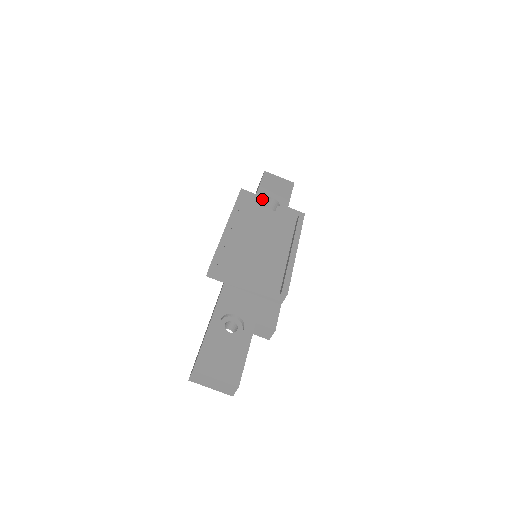
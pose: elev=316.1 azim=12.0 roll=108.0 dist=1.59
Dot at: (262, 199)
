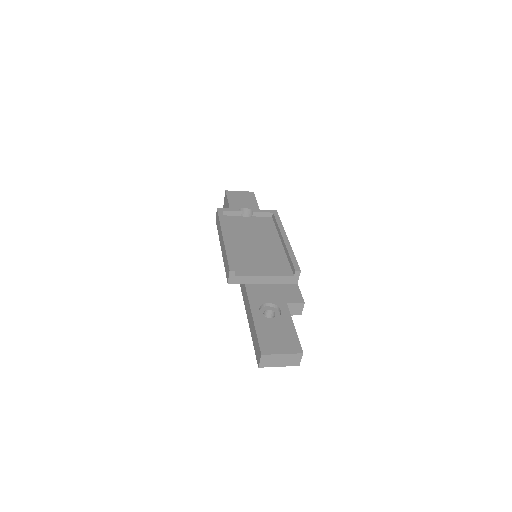
Dot at: (238, 210)
